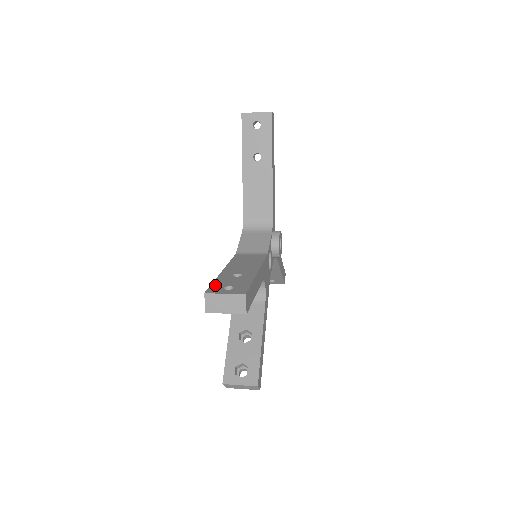
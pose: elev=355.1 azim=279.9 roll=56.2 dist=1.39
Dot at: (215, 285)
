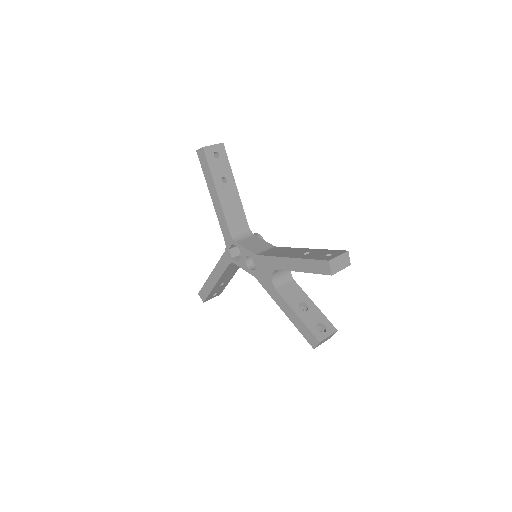
Dot at: (318, 258)
